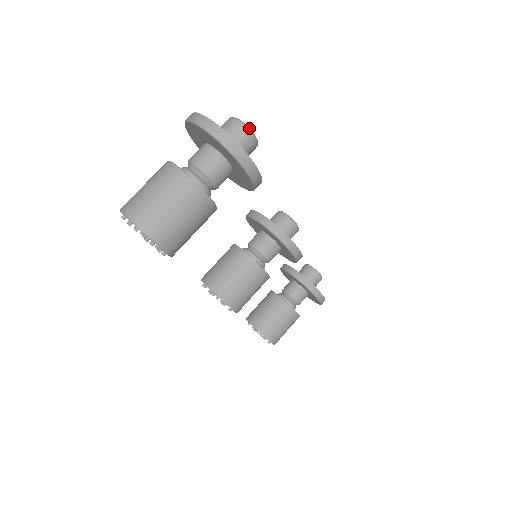
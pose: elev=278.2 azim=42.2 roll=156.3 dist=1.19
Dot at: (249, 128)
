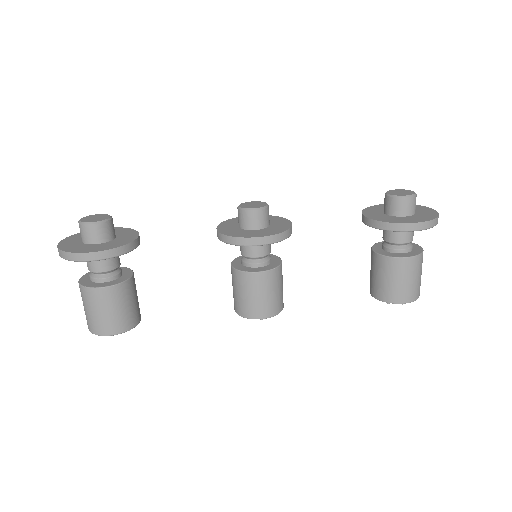
Dot at: (82, 222)
